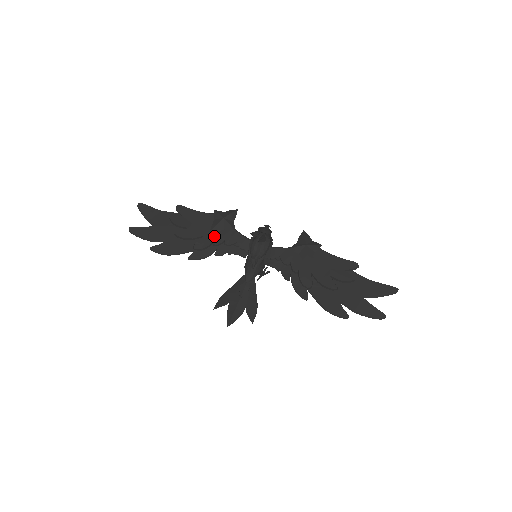
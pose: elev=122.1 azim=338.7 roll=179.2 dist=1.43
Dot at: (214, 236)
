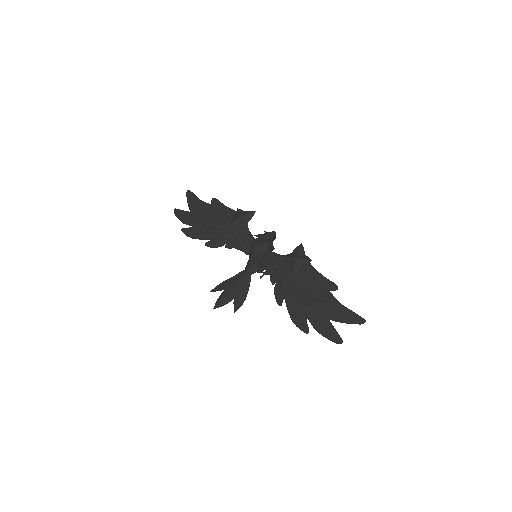
Dot at: (229, 231)
